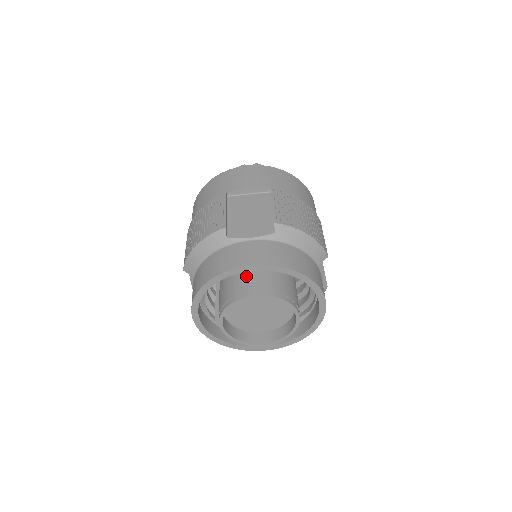
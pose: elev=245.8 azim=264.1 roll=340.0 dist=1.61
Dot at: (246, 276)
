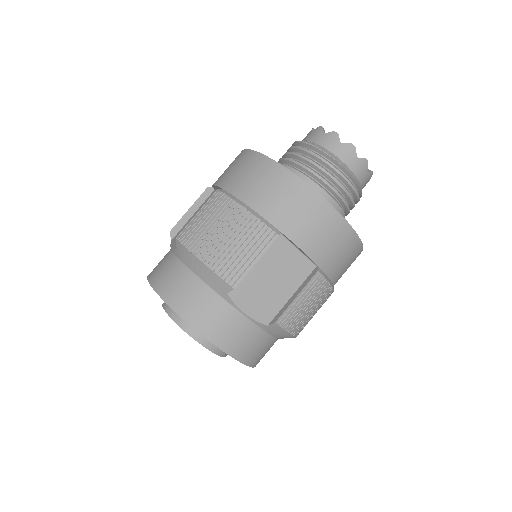
Dot at: occluded
